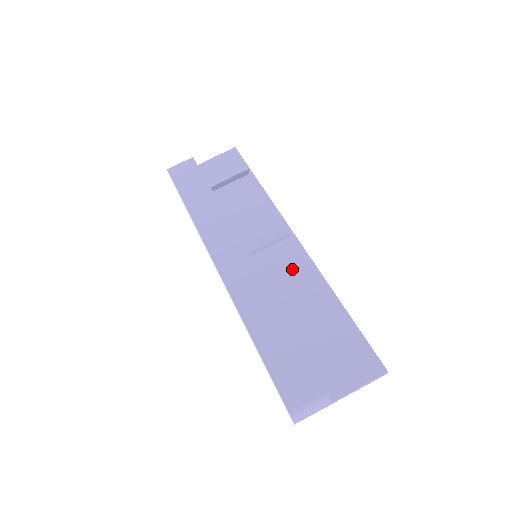
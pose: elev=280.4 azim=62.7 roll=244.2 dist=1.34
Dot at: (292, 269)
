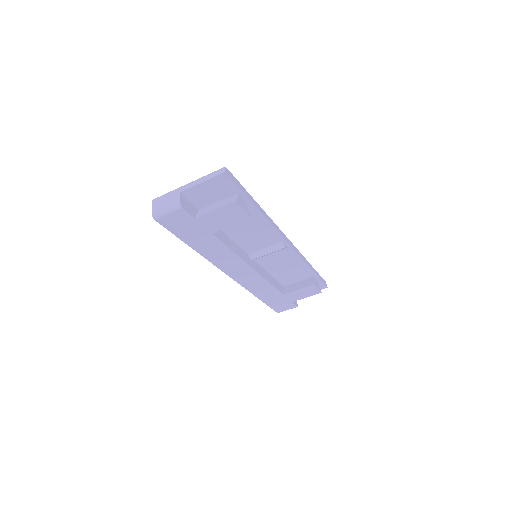
Dot at: (283, 260)
